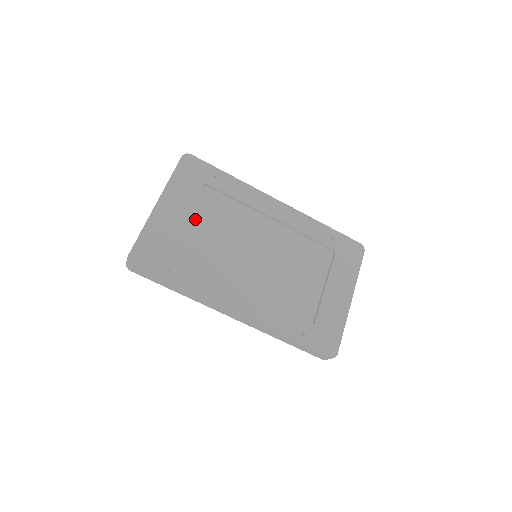
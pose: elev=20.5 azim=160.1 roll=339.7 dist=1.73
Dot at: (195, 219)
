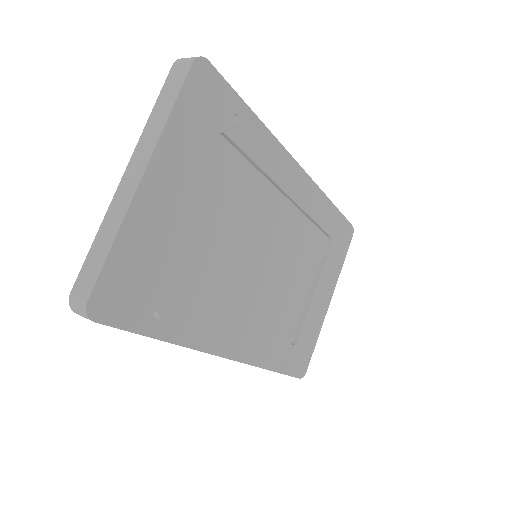
Dot at: (196, 204)
